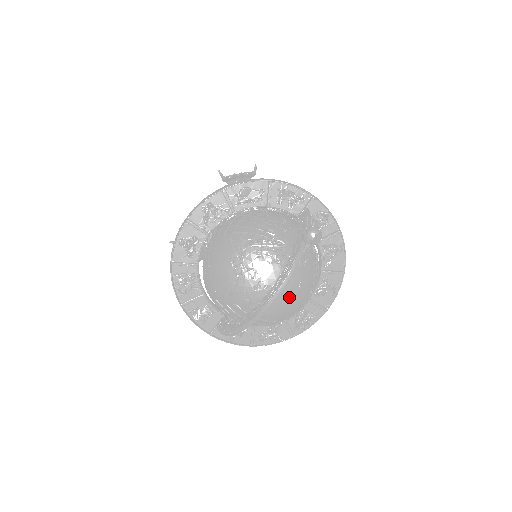
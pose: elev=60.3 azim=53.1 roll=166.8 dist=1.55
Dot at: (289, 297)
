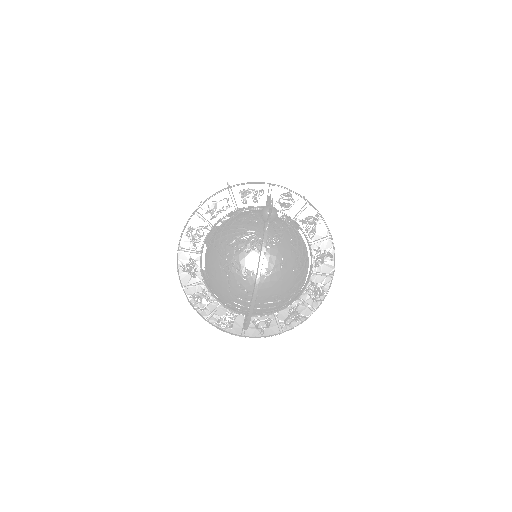
Dot at: (278, 274)
